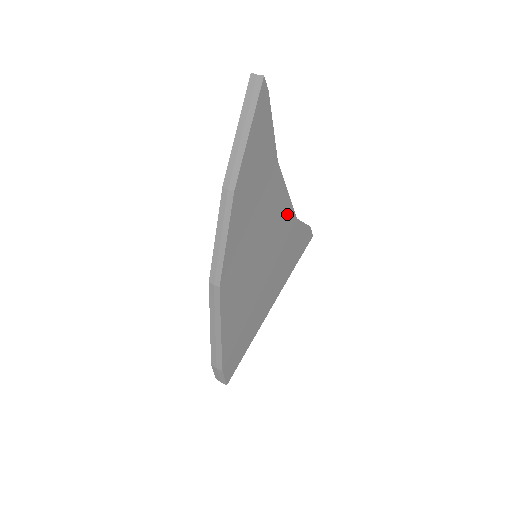
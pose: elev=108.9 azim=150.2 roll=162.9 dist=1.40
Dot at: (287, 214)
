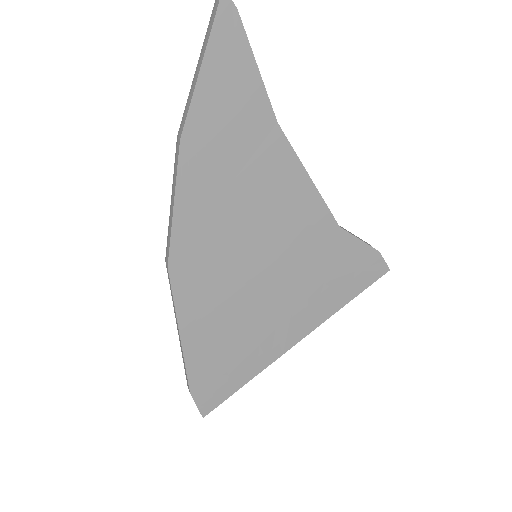
Dot at: (314, 212)
